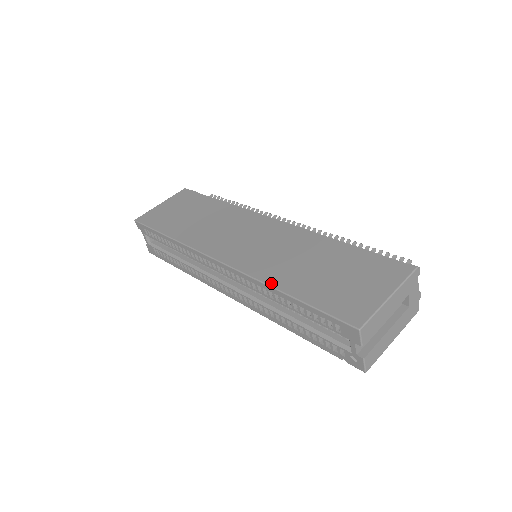
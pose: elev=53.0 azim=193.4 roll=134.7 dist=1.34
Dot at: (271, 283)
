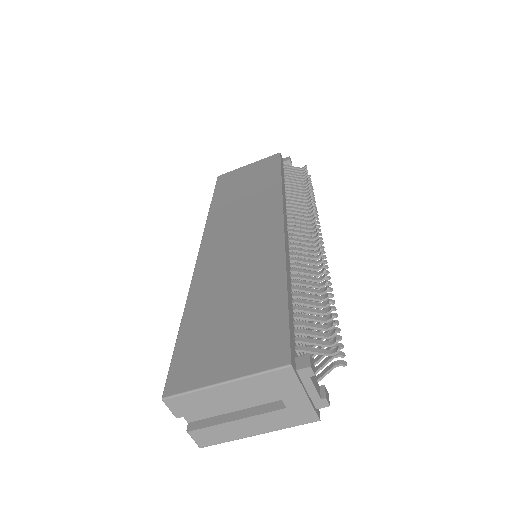
Dot at: (190, 296)
